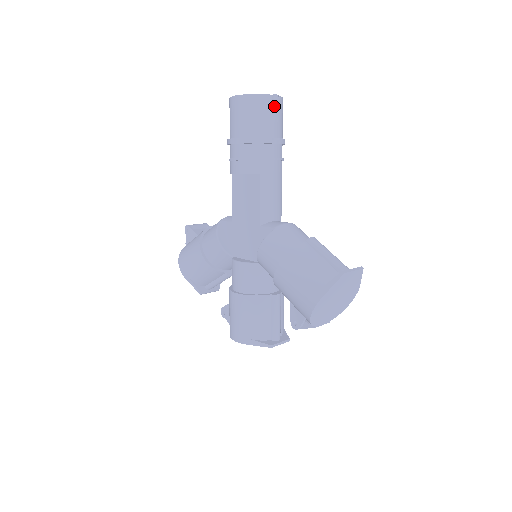
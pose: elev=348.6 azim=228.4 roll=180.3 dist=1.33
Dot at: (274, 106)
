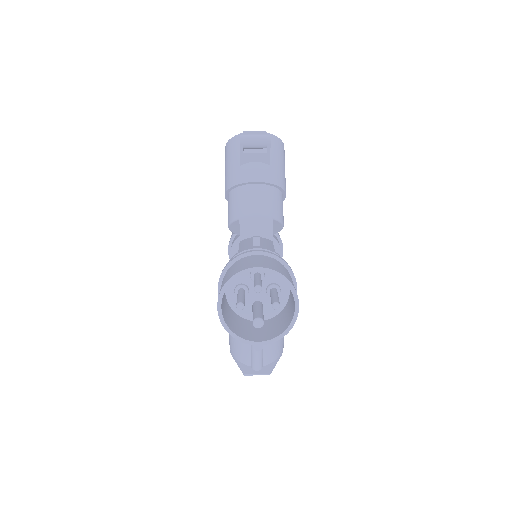
Dot at: occluded
